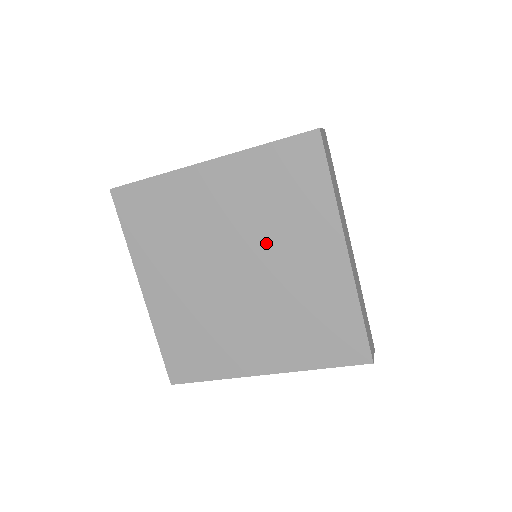
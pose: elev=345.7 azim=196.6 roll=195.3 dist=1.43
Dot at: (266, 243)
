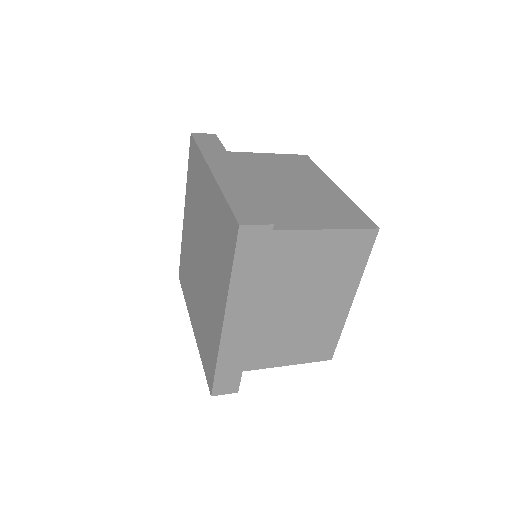
Dot at: (200, 220)
